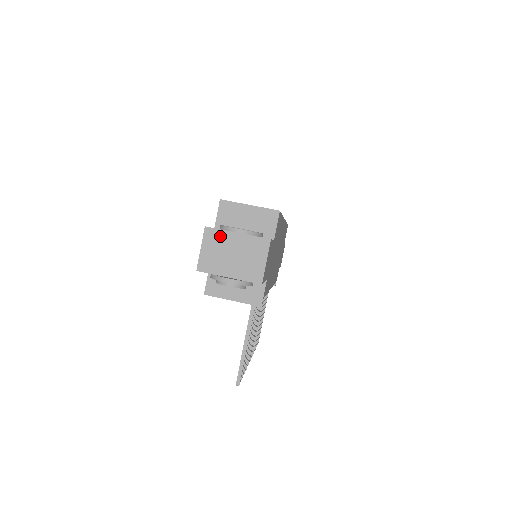
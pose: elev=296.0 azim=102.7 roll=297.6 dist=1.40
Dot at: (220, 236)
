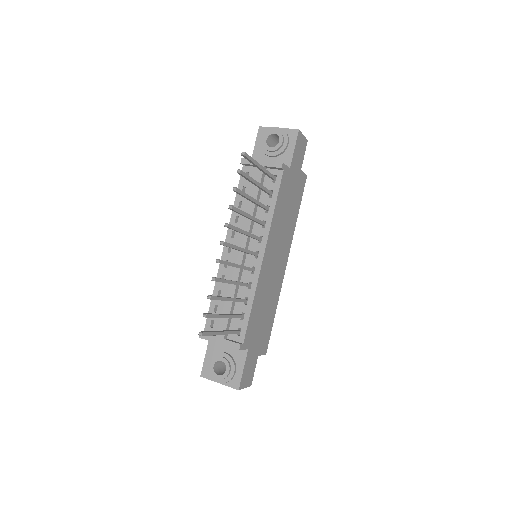
Dot at: occluded
